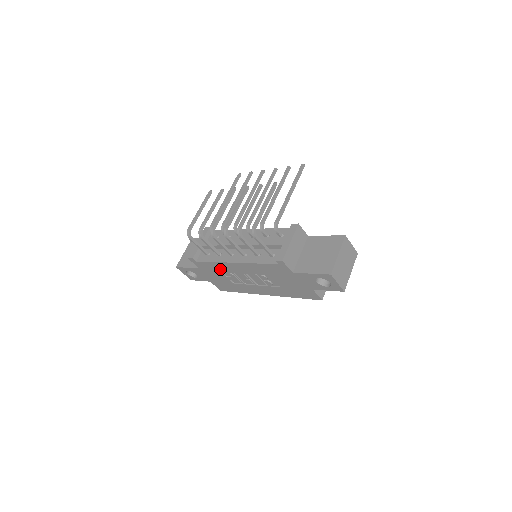
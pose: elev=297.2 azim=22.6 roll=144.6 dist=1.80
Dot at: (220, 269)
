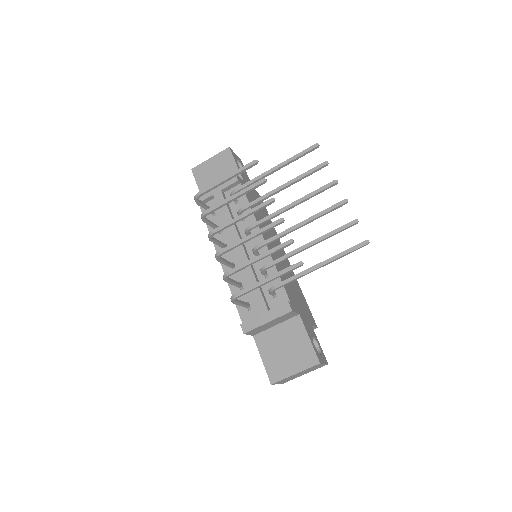
Dot at: occluded
